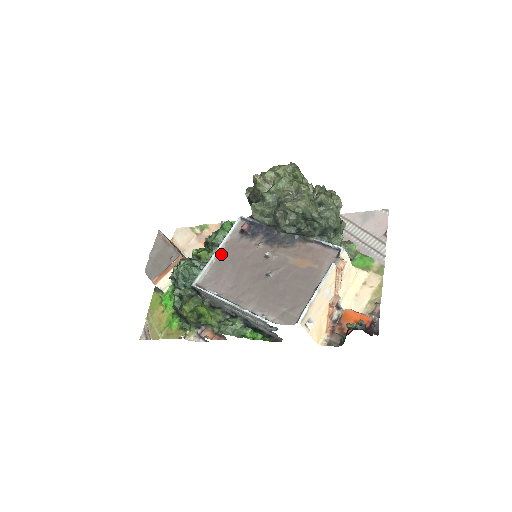
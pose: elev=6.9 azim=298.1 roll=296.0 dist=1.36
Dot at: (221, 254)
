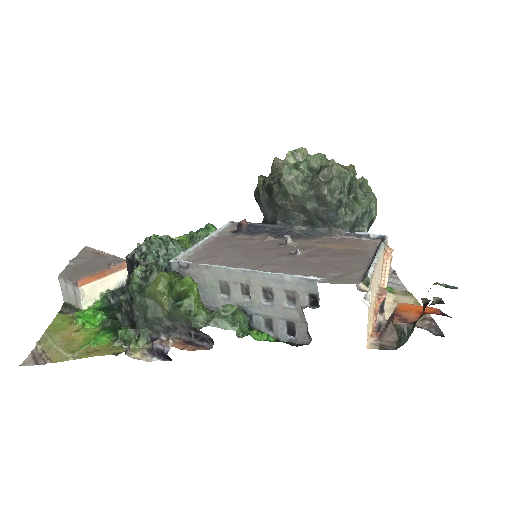
Dot at: (210, 243)
